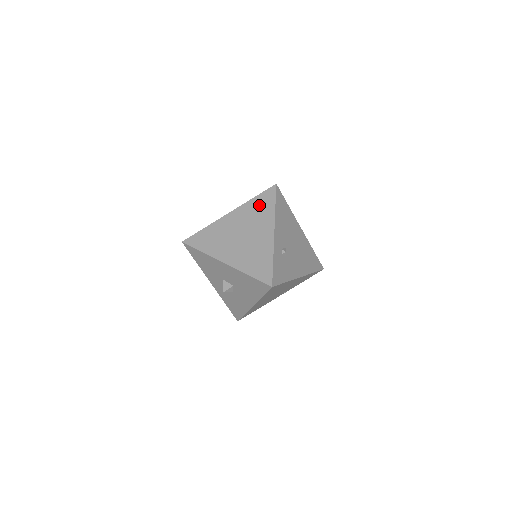
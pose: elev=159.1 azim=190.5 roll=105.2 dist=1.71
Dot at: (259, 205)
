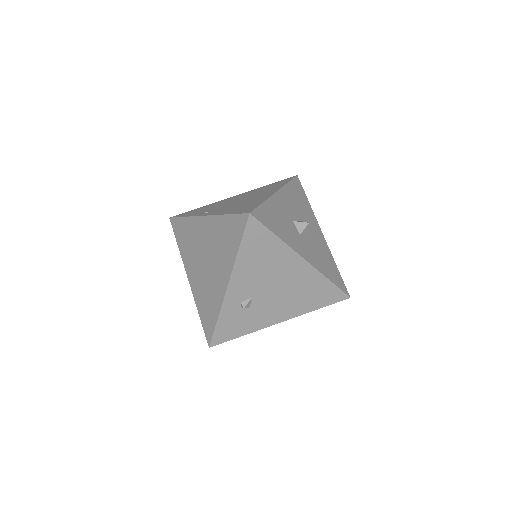
Dot at: (227, 232)
